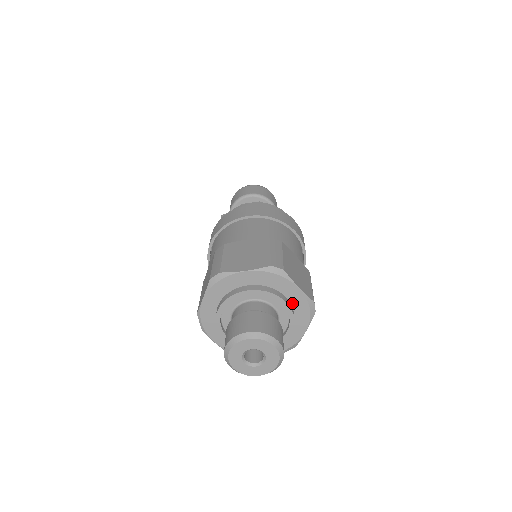
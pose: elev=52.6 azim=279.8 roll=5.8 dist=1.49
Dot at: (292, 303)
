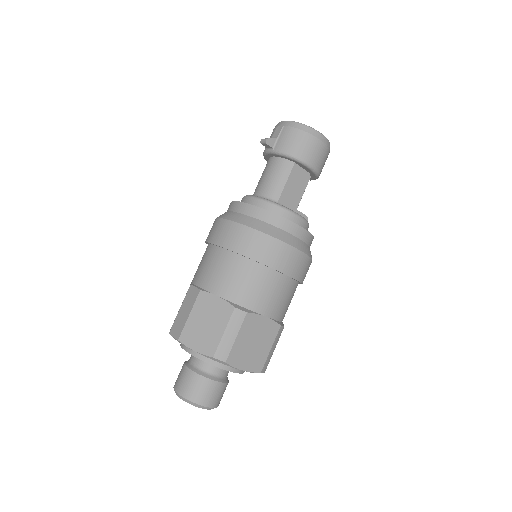
Dot at: occluded
